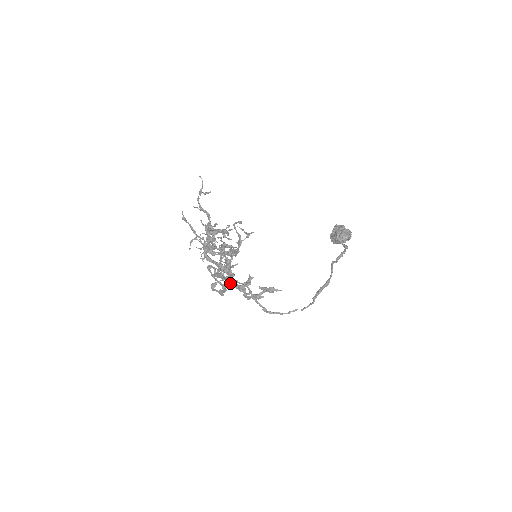
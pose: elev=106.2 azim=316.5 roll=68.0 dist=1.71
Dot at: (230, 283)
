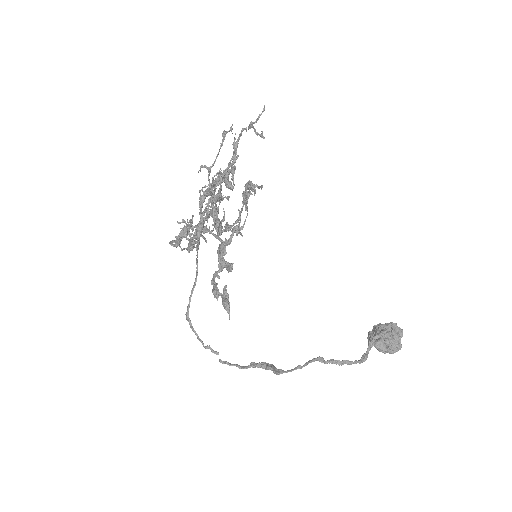
Dot at: (220, 246)
